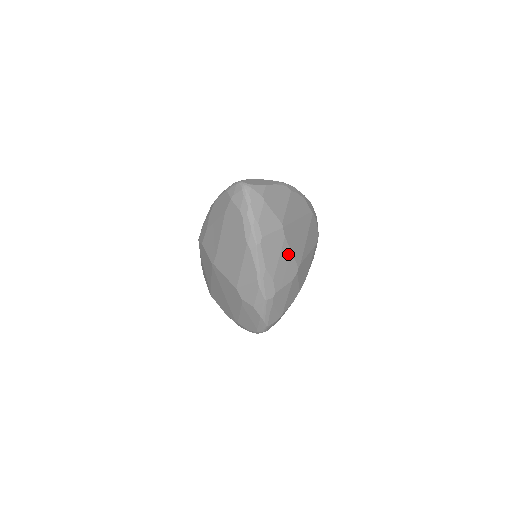
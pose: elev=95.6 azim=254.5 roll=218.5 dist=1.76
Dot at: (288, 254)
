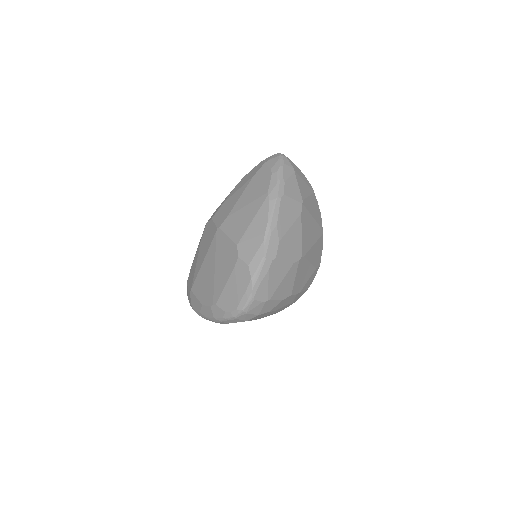
Dot at: (298, 232)
